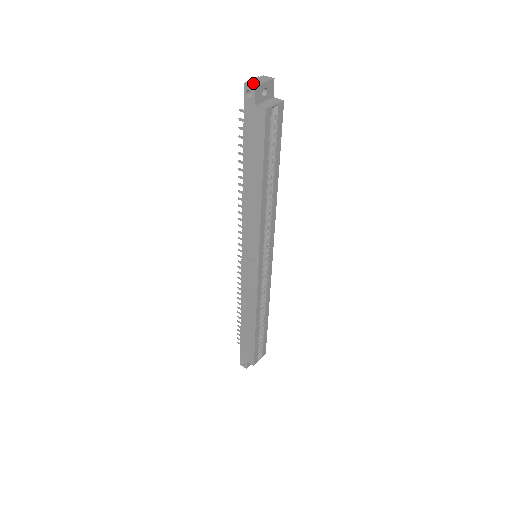
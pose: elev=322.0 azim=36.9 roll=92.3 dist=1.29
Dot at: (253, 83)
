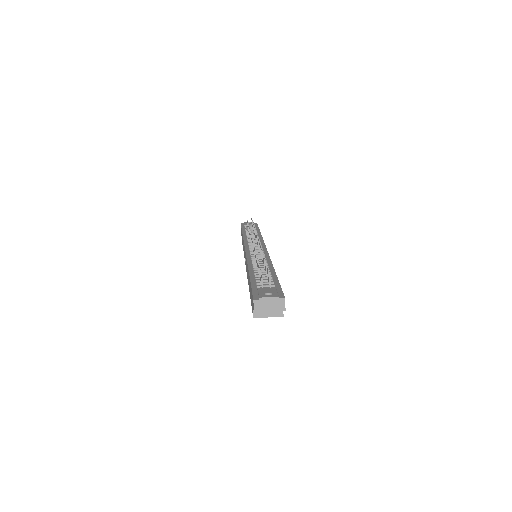
Dot at: (259, 307)
